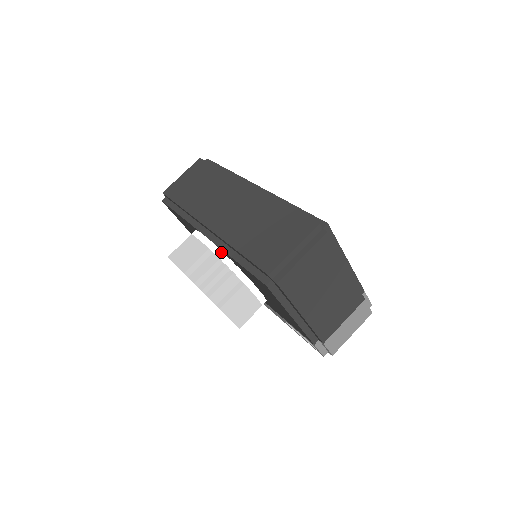
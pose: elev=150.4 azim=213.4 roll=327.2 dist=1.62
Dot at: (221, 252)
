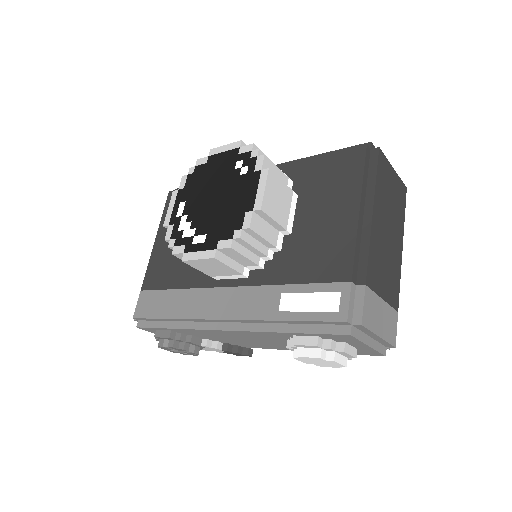
Dot at: occluded
